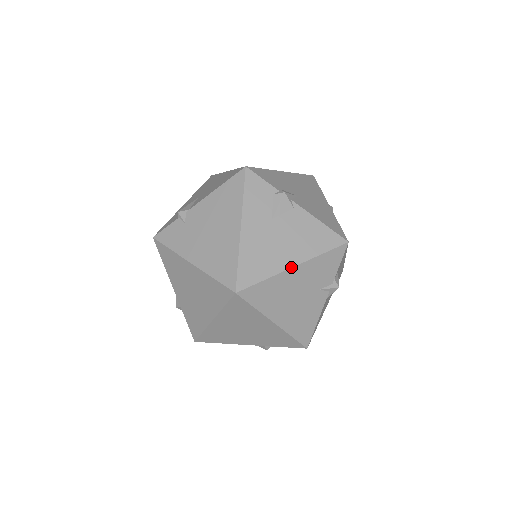
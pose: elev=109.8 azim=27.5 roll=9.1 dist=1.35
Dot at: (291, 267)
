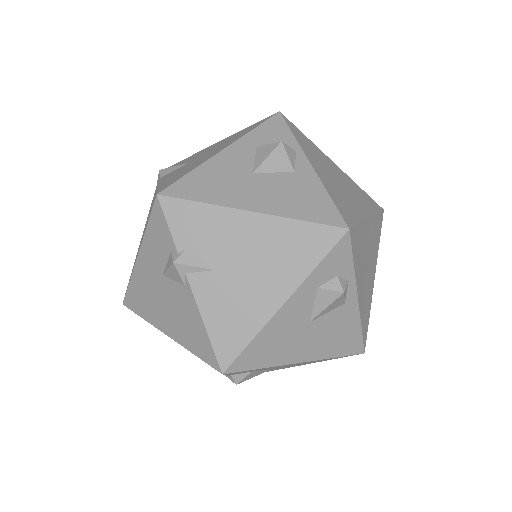
Dot at: (163, 332)
